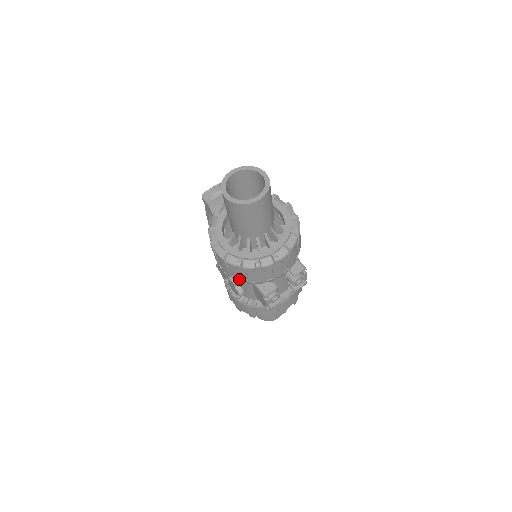
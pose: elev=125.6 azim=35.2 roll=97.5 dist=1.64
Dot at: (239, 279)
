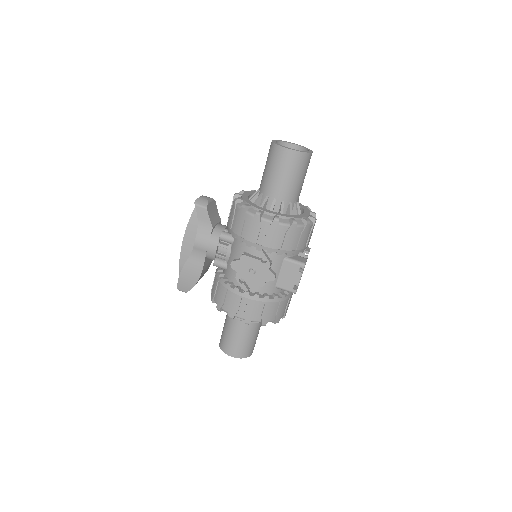
Dot at: (284, 248)
